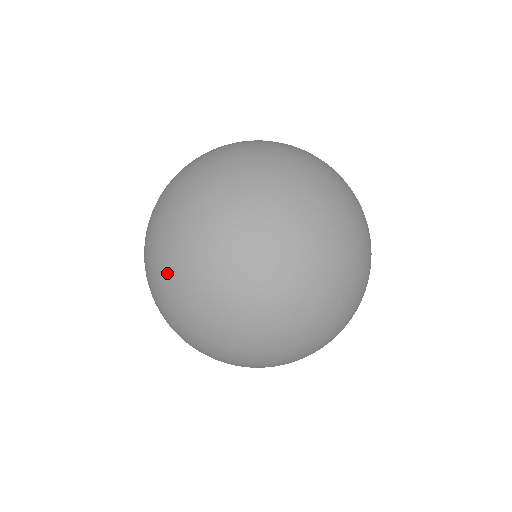
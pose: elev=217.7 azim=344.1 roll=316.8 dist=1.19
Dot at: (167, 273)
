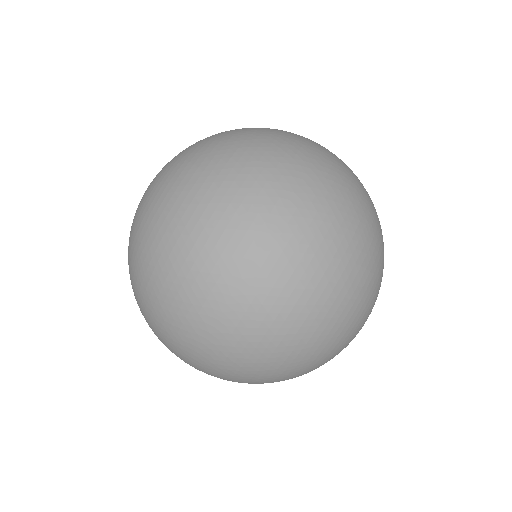
Dot at: (163, 213)
